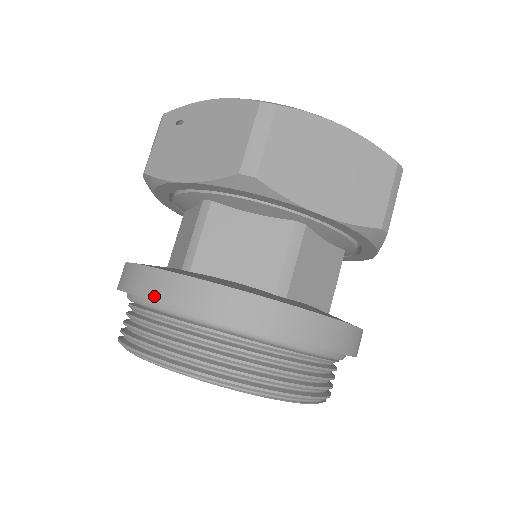
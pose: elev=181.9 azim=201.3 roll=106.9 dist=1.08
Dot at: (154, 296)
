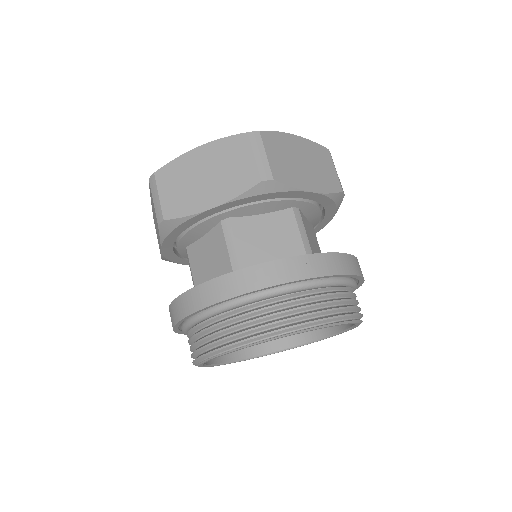
Dot at: (172, 324)
